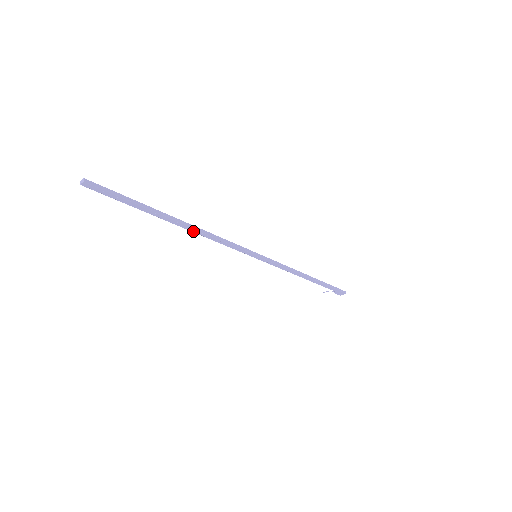
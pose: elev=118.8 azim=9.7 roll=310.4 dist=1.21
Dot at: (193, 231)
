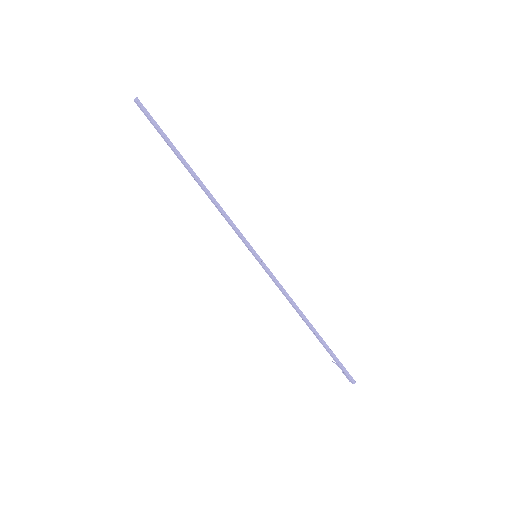
Dot at: (203, 190)
